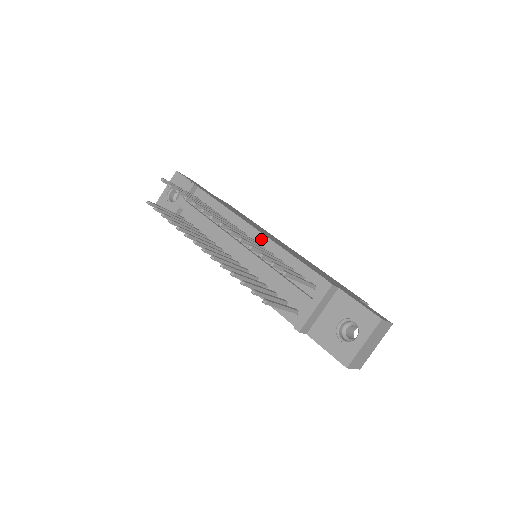
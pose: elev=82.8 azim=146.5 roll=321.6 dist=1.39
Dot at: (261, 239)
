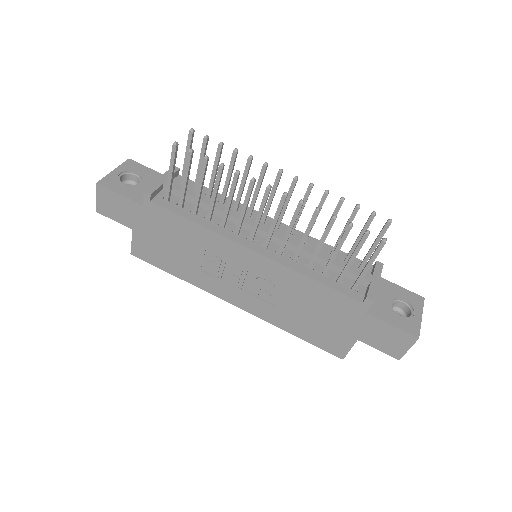
Dot at: (285, 228)
